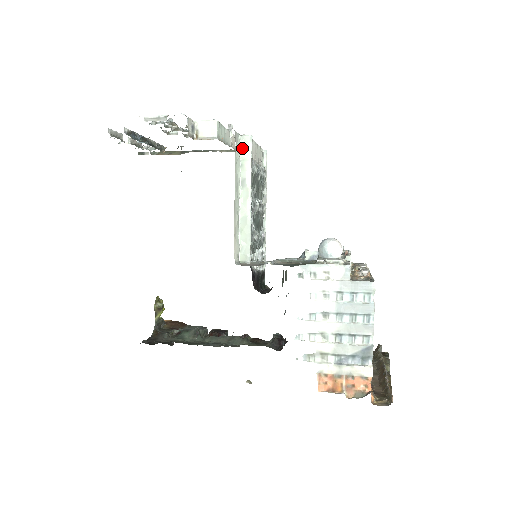
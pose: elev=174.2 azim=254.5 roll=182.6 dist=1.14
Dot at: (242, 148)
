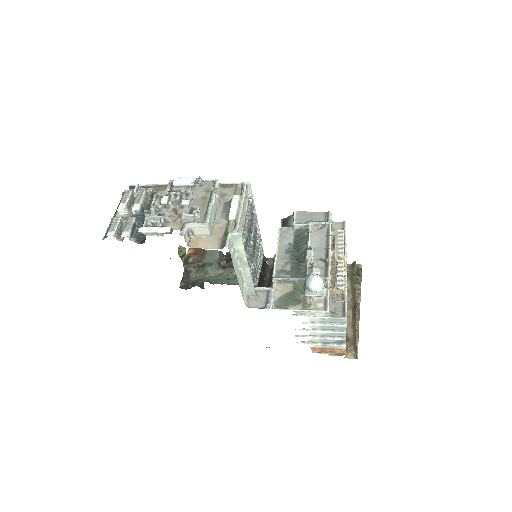
Dot at: (234, 241)
